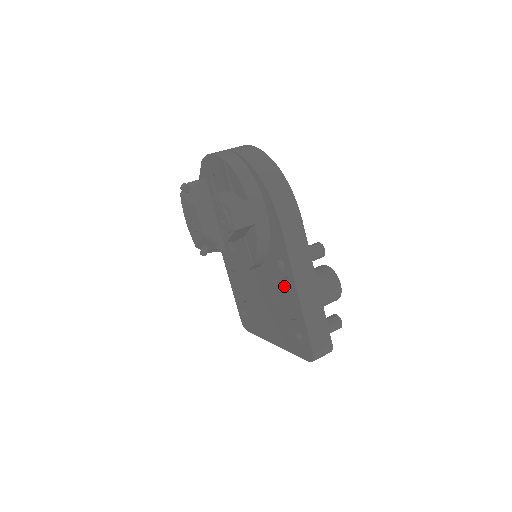
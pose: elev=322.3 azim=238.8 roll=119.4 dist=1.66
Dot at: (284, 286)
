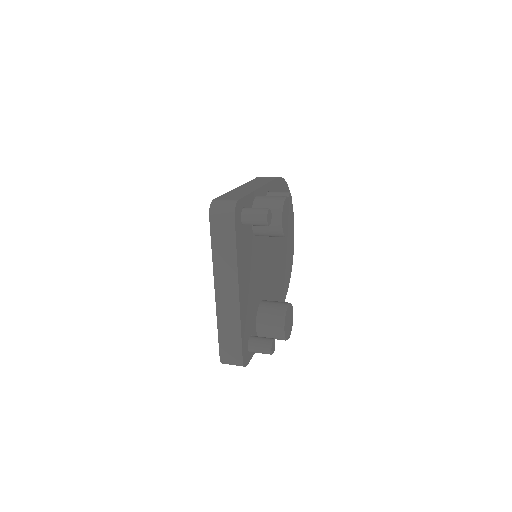
Dot at: occluded
